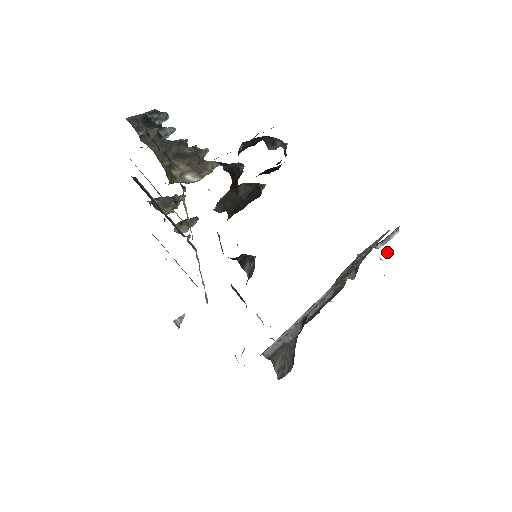
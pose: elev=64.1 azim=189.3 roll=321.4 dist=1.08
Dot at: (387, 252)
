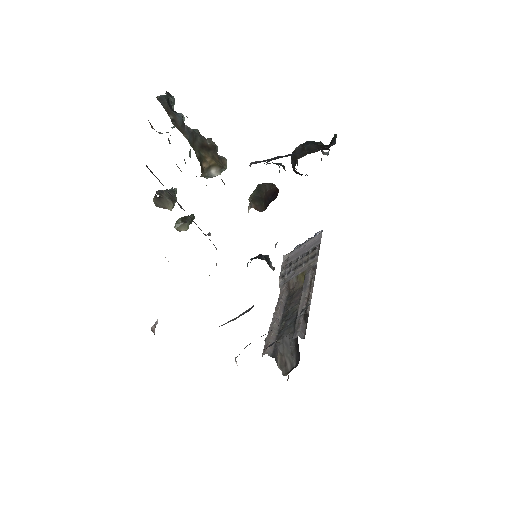
Dot at: occluded
